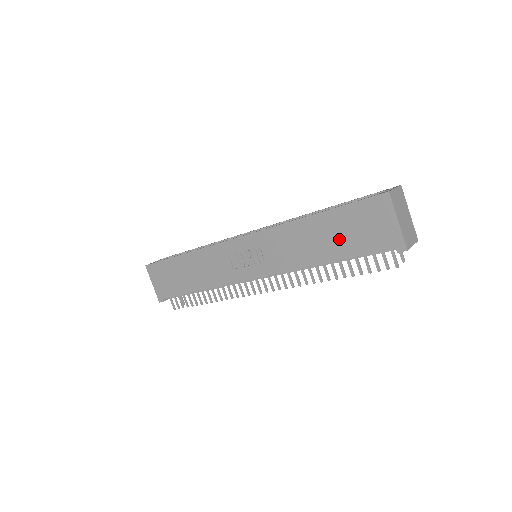
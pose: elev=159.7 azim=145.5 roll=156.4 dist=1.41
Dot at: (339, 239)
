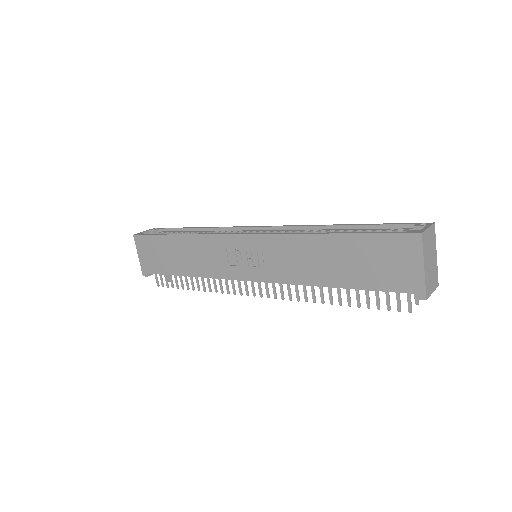
Dot at: (353, 267)
